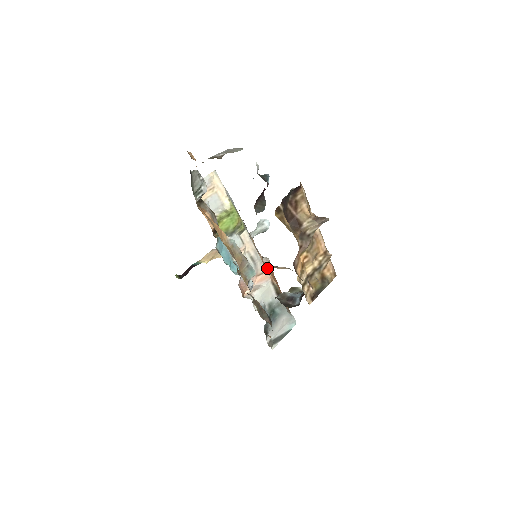
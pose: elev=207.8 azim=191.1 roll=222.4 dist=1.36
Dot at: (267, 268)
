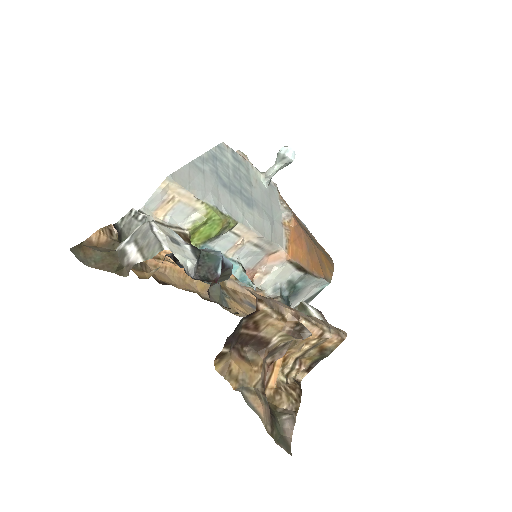
Dot at: (283, 240)
